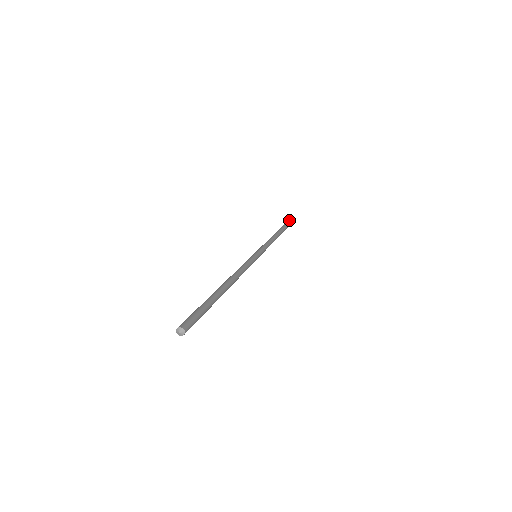
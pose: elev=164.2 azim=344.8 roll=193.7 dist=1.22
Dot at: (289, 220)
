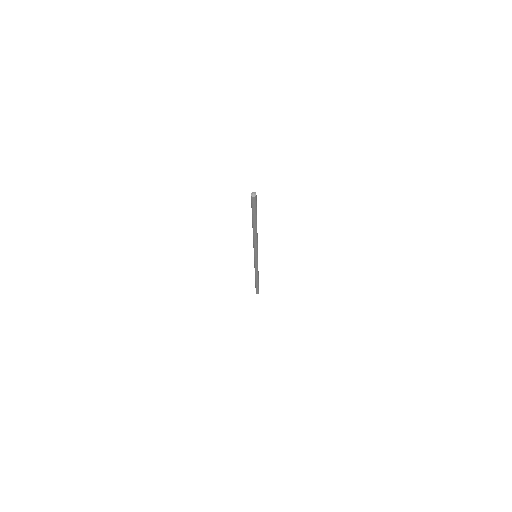
Dot at: occluded
